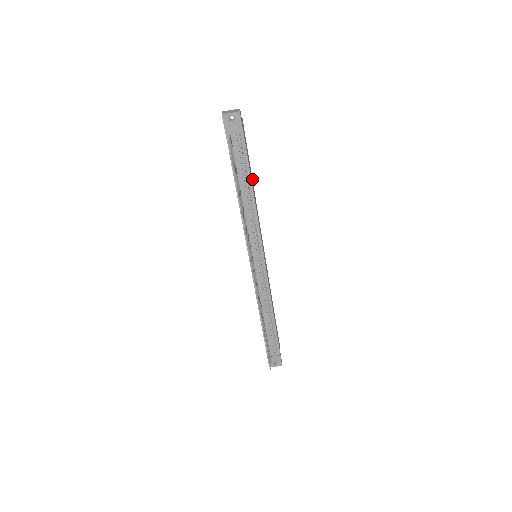
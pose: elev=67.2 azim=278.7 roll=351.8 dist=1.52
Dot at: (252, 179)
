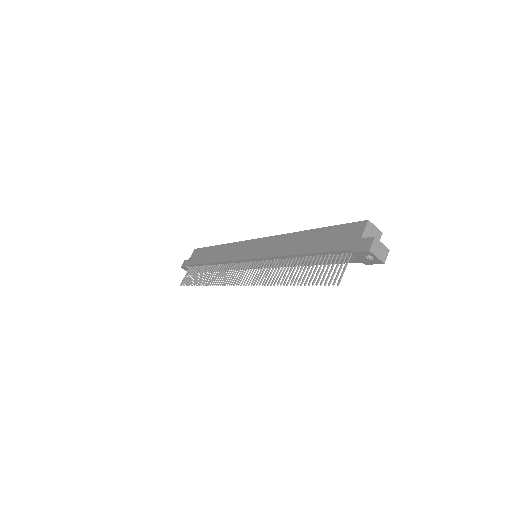
Dot at: occluded
